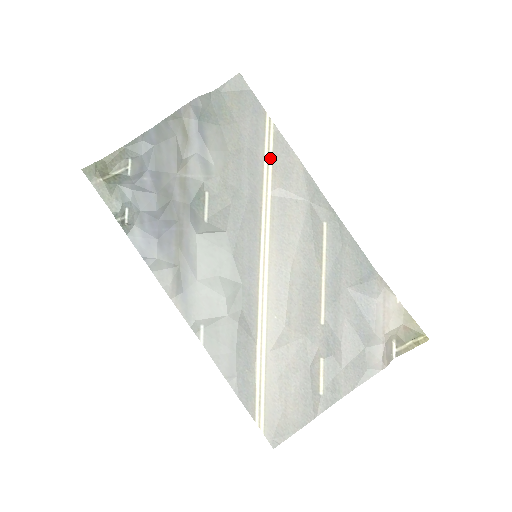
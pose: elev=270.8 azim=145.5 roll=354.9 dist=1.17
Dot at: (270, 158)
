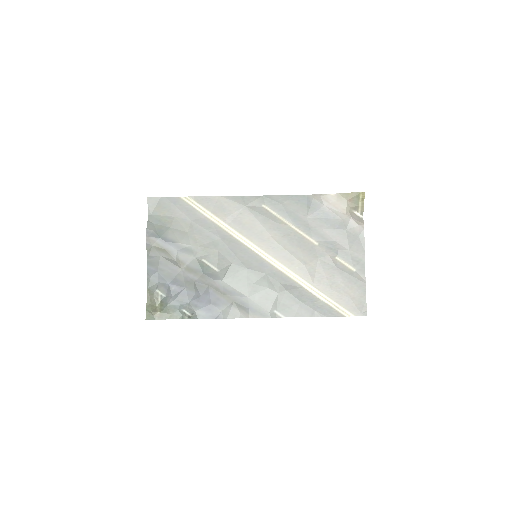
Dot at: (207, 212)
